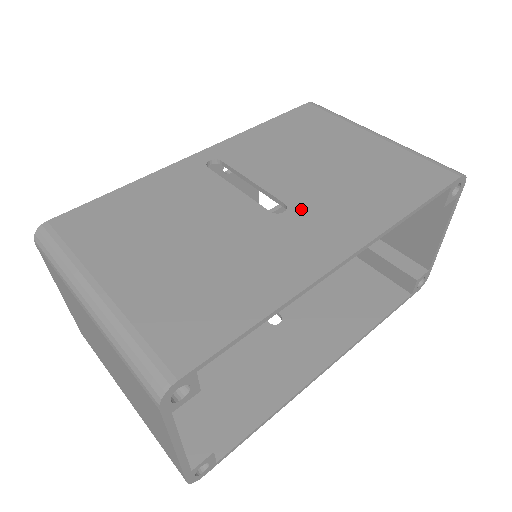
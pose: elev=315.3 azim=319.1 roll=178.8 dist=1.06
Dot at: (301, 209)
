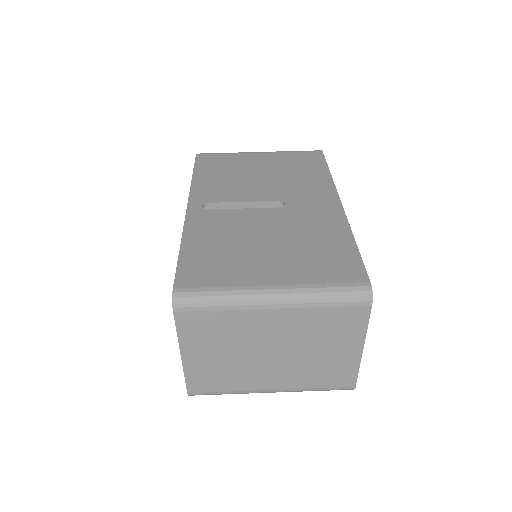
Dot at: (290, 198)
